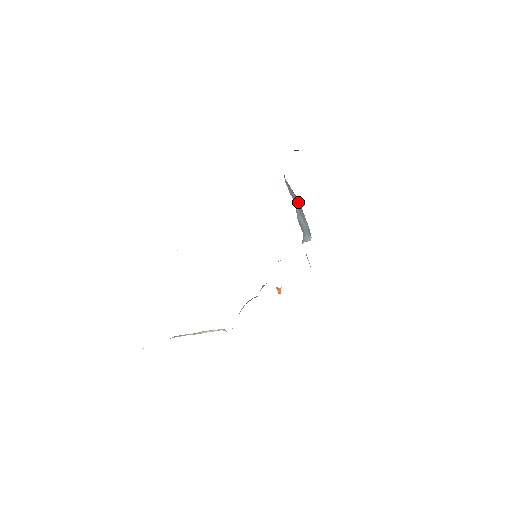
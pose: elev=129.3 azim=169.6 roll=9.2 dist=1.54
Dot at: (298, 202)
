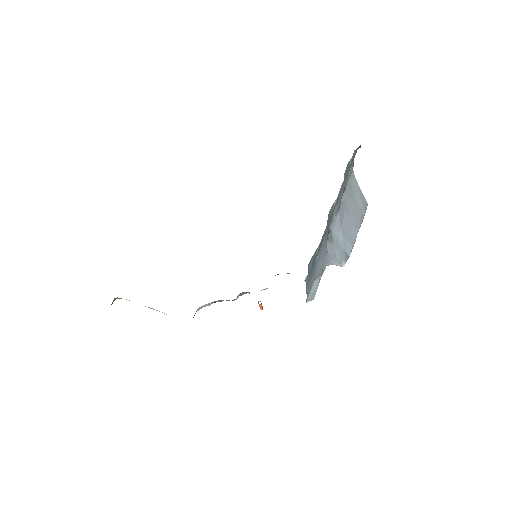
Dot at: (360, 212)
